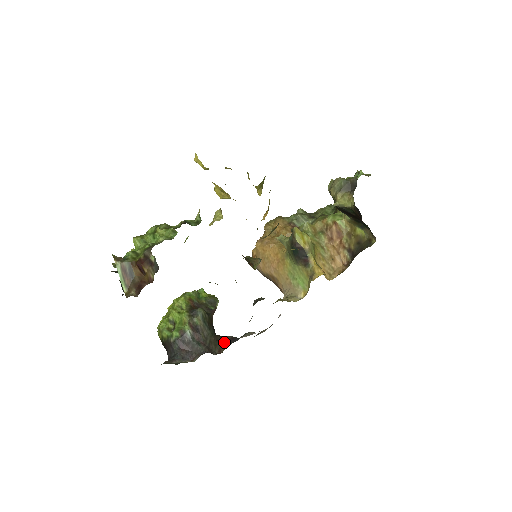
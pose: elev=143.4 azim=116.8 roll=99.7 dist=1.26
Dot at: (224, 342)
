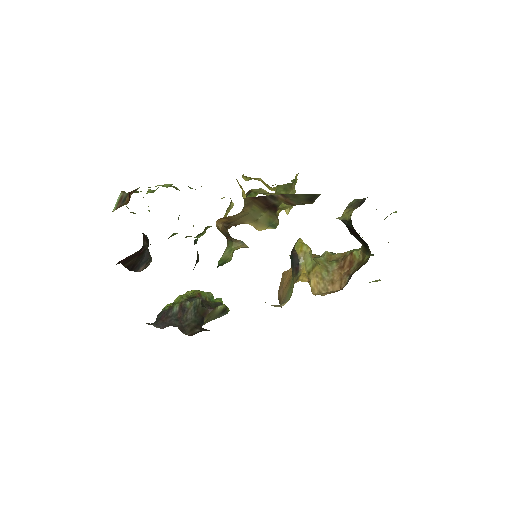
Dot at: (200, 331)
